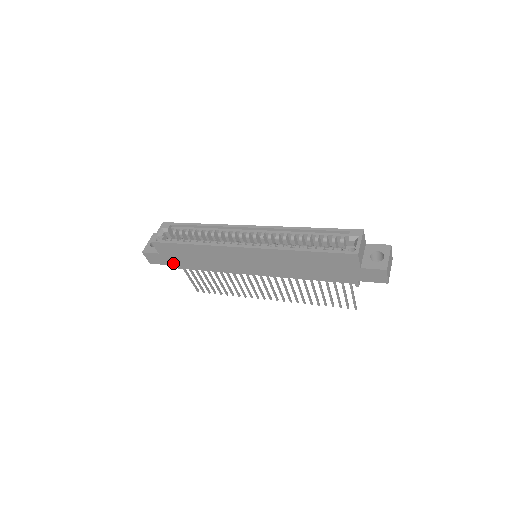
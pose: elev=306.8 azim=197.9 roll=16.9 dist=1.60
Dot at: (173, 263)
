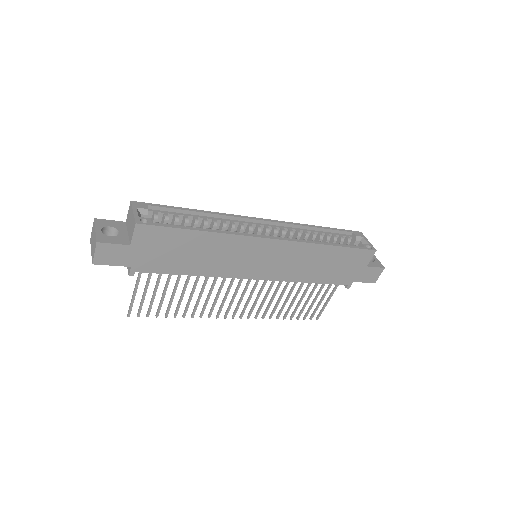
Dot at: (141, 263)
